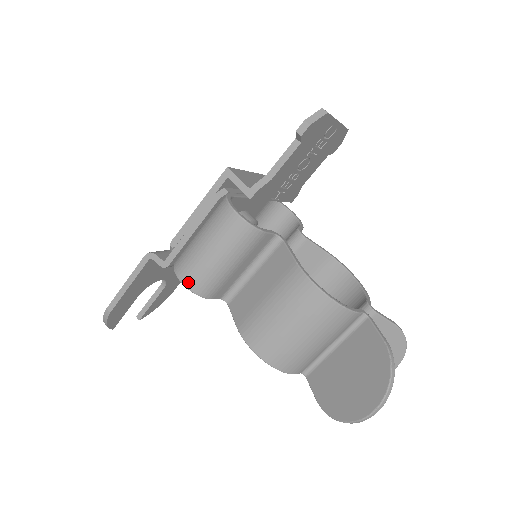
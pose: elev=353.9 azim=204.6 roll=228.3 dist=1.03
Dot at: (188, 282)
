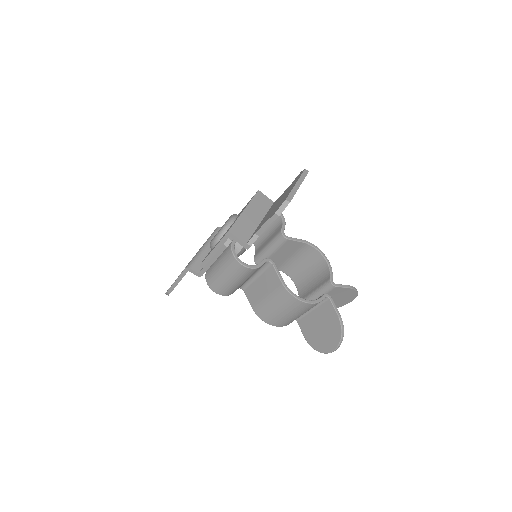
Dot at: (218, 292)
